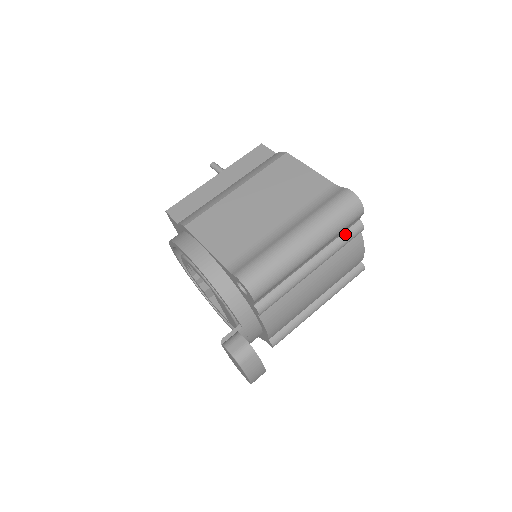
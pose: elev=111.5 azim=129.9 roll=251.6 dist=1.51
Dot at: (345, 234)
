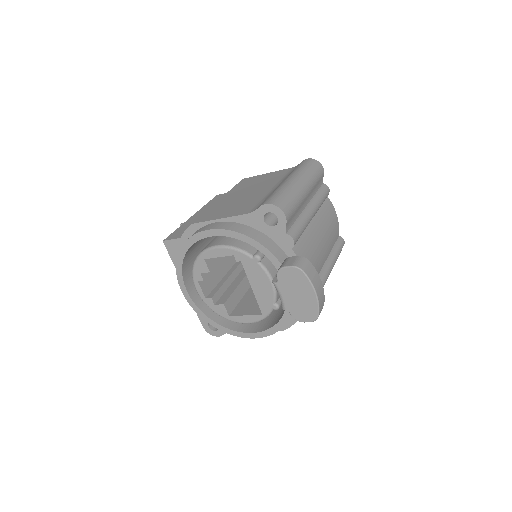
Dot at: (320, 191)
